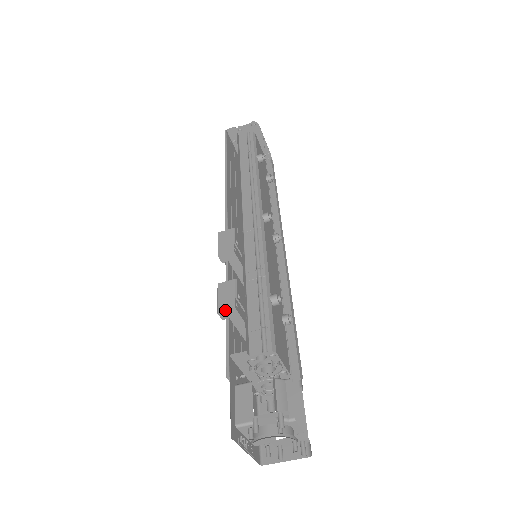
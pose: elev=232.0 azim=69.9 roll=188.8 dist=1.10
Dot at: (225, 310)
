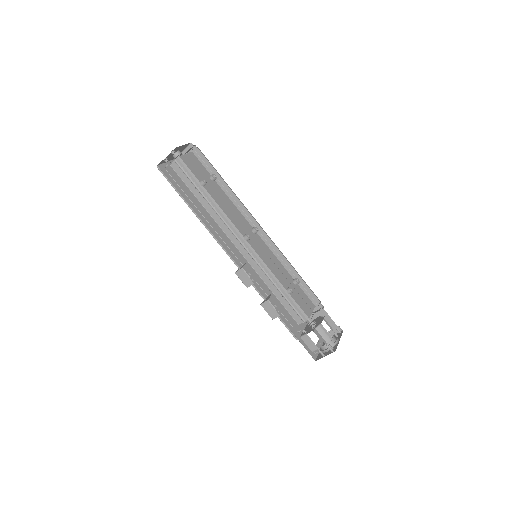
Dot at: occluded
